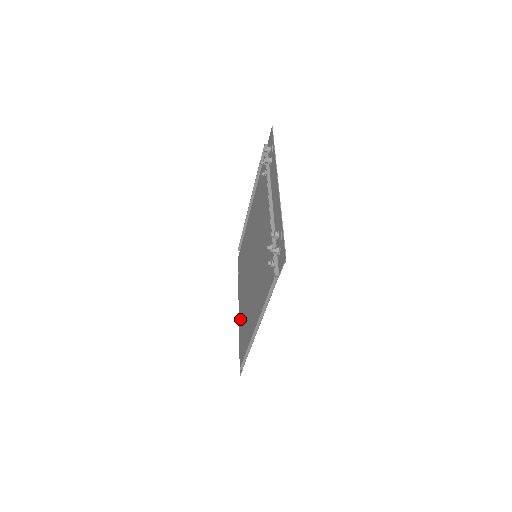
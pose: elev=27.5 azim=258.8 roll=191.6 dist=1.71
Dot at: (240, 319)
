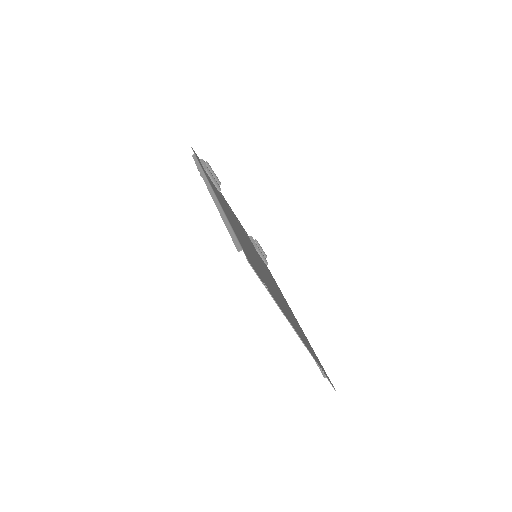
Dot at: occluded
